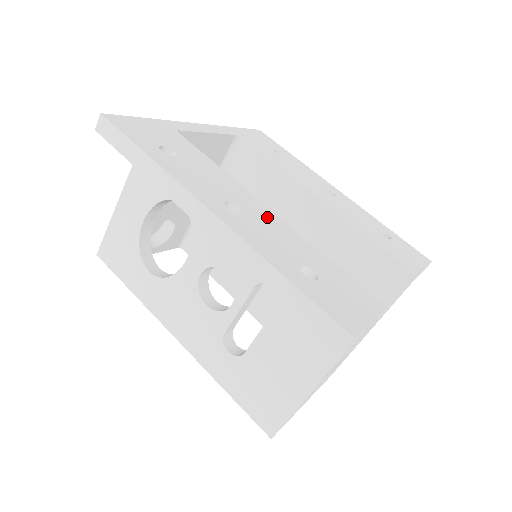
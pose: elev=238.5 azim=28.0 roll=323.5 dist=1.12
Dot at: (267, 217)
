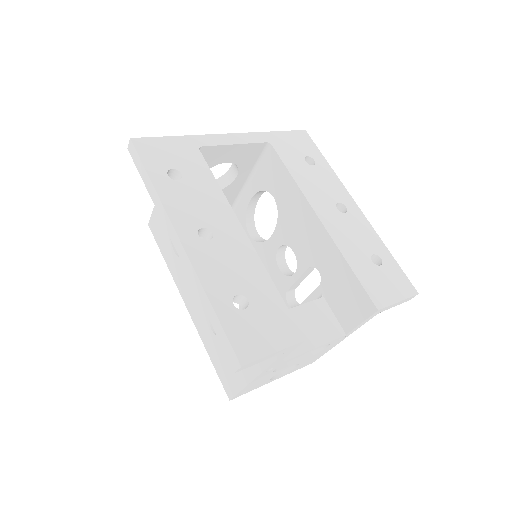
Dot at: (236, 243)
